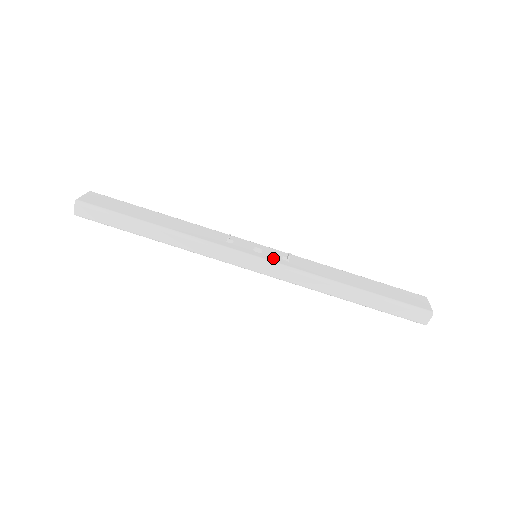
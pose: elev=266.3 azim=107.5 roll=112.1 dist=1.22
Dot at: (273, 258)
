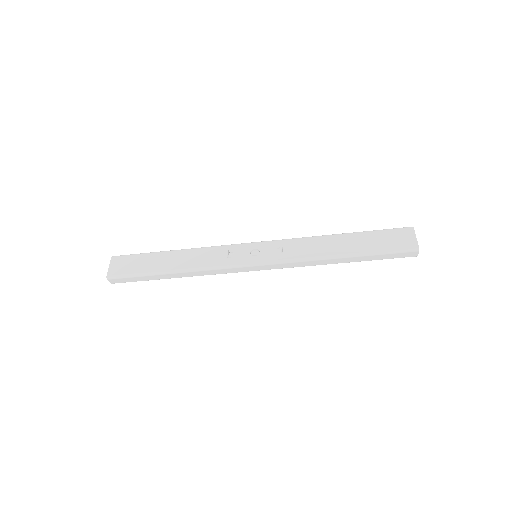
Dot at: (269, 256)
